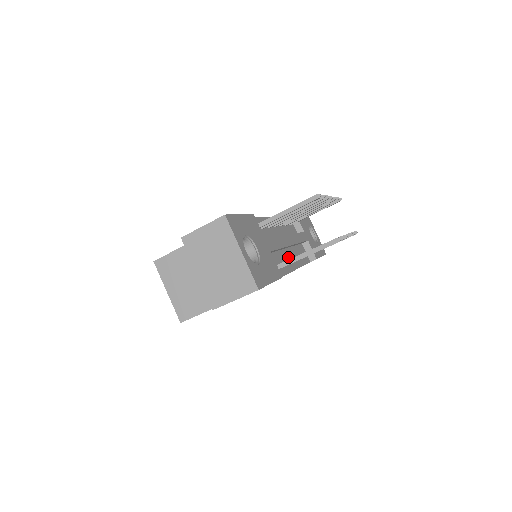
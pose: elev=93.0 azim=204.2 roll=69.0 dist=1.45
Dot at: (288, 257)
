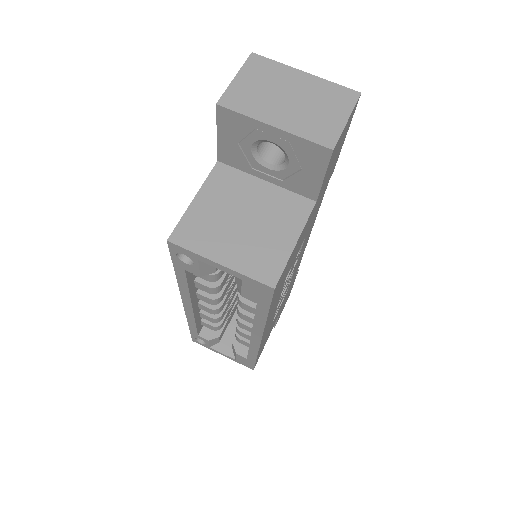
Dot at: occluded
